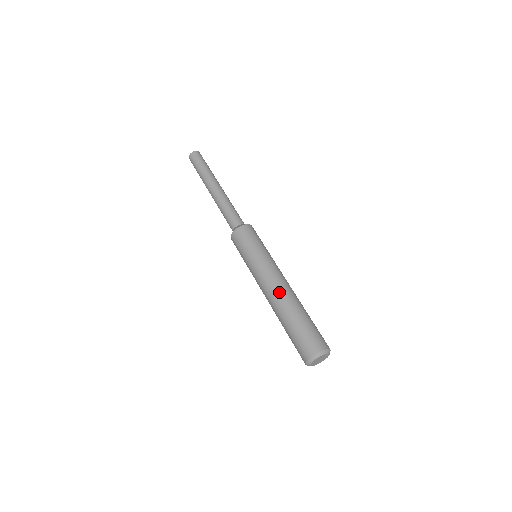
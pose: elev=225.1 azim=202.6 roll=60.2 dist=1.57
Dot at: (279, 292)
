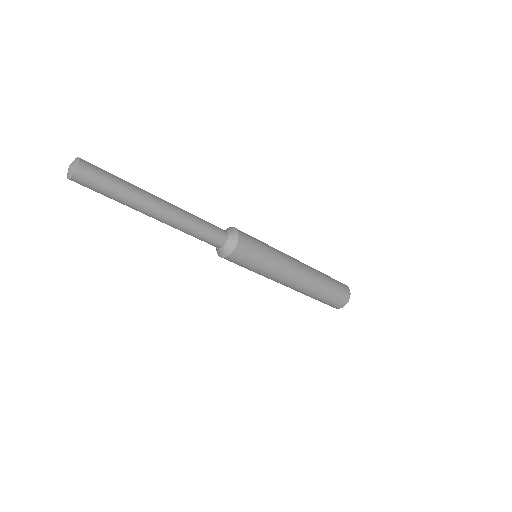
Dot at: (303, 285)
